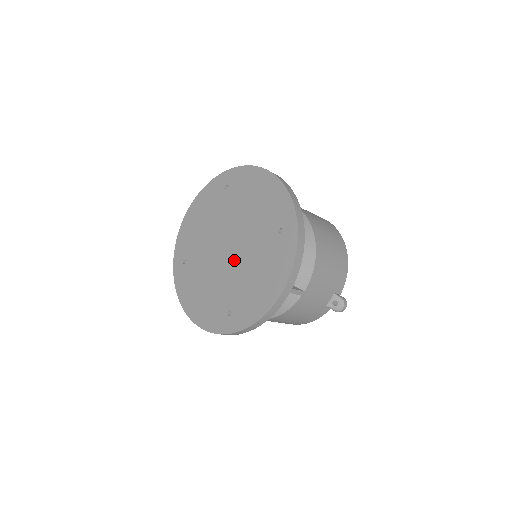
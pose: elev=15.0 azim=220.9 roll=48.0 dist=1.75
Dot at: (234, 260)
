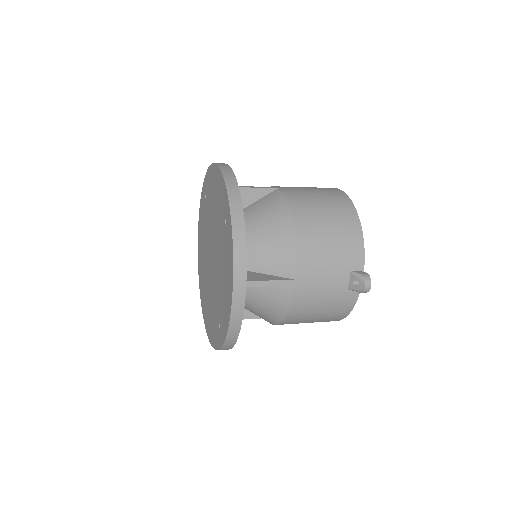
Dot at: (215, 268)
